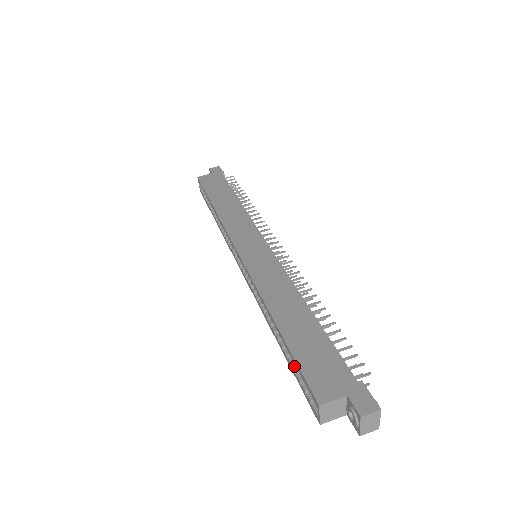
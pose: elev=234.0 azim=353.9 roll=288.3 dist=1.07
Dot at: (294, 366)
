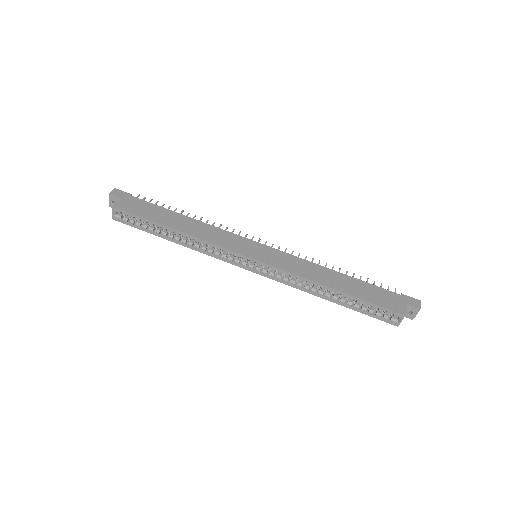
Dot at: (362, 308)
